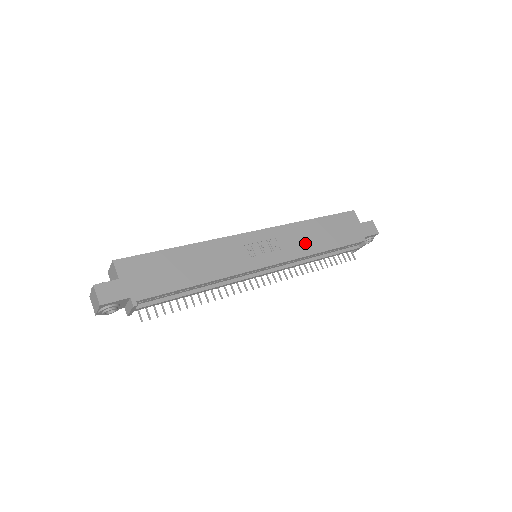
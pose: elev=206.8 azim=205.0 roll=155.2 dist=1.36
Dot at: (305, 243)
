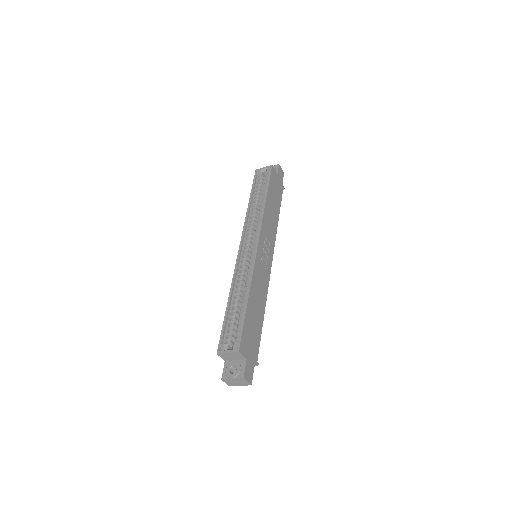
Dot at: (272, 223)
